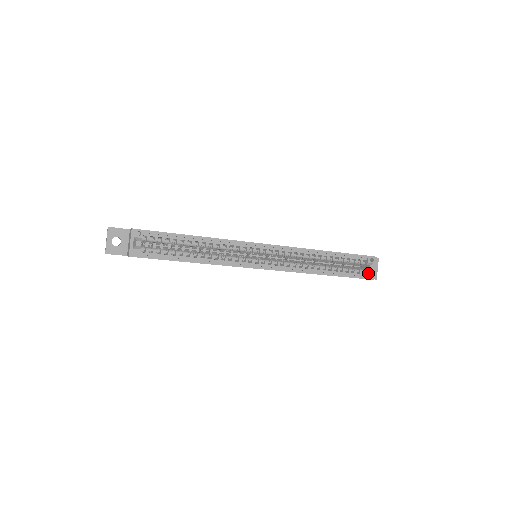
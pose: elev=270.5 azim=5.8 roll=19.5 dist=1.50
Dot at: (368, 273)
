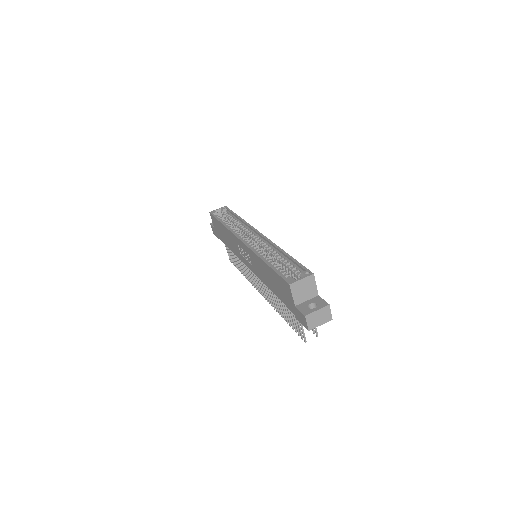
Dot at: (292, 278)
